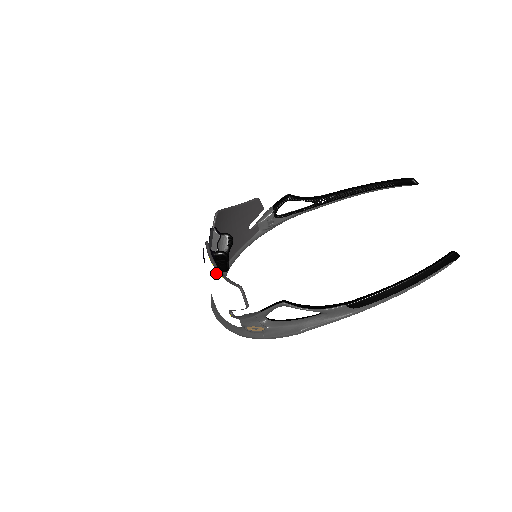
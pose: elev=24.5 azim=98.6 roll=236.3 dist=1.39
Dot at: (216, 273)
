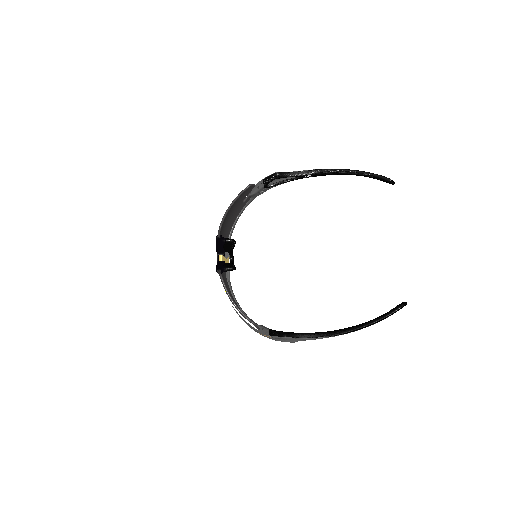
Dot at: (233, 306)
